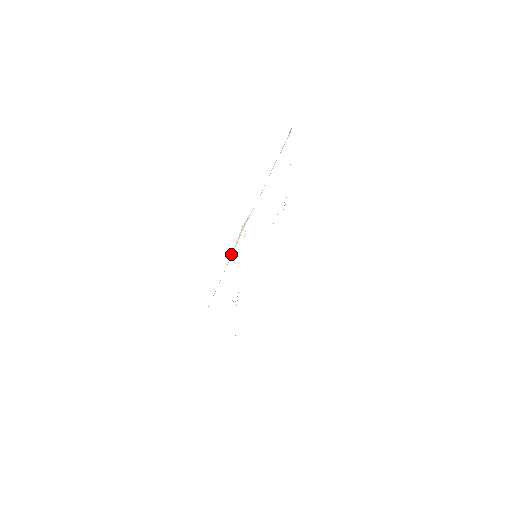
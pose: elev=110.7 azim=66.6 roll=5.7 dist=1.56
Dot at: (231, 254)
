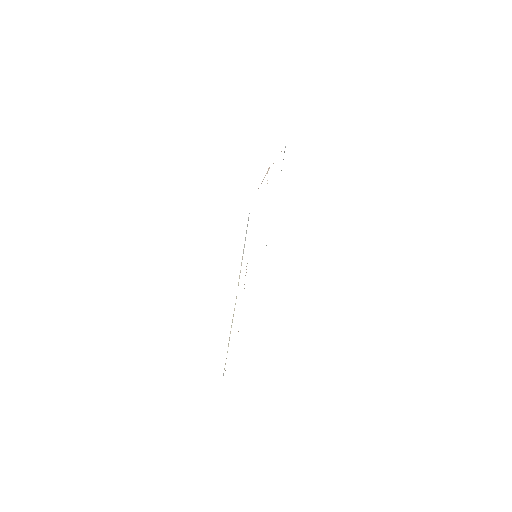
Dot at: (264, 177)
